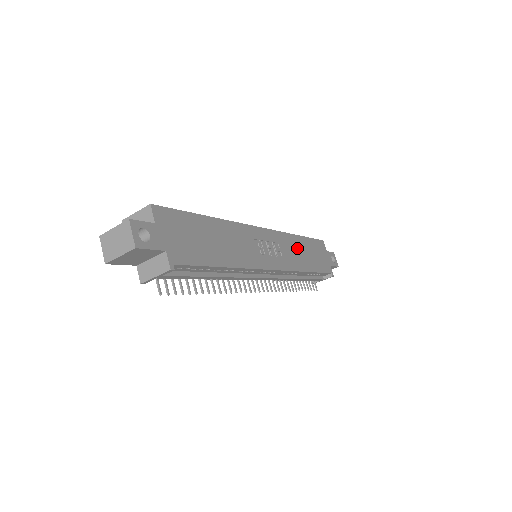
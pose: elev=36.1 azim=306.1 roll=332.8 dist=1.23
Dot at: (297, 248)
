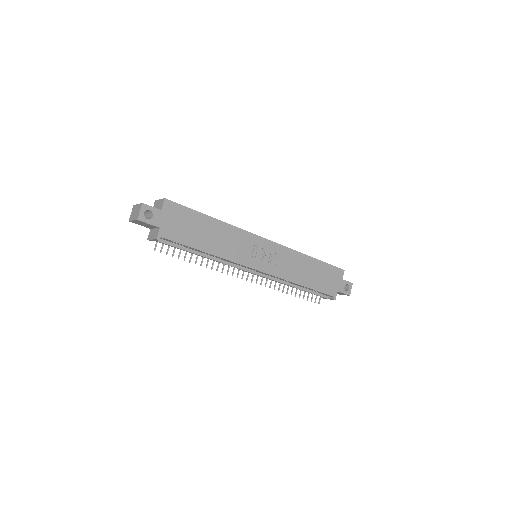
Dot at: (300, 265)
